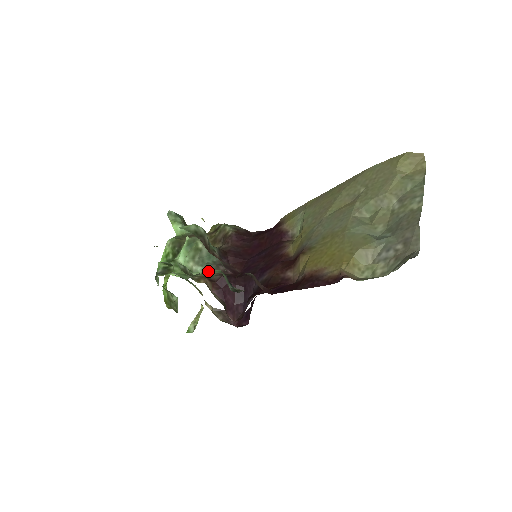
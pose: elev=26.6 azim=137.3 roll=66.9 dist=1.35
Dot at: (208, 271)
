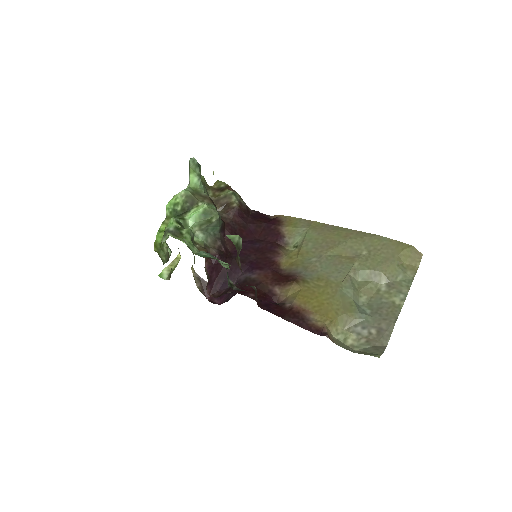
Dot at: (207, 241)
